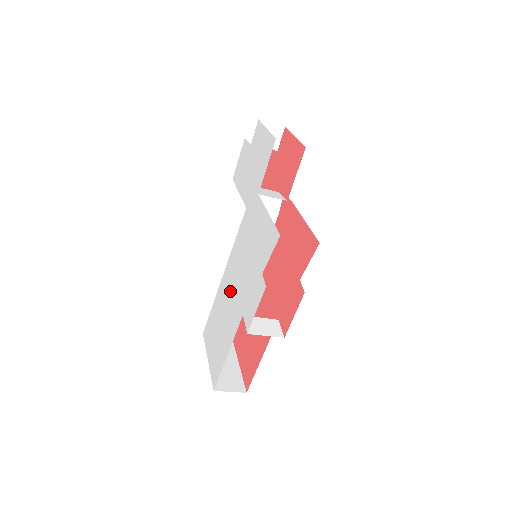
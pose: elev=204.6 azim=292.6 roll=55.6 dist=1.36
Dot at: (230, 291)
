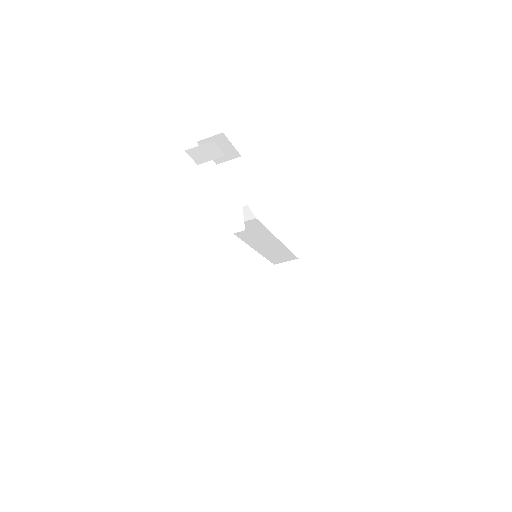
Dot at: occluded
